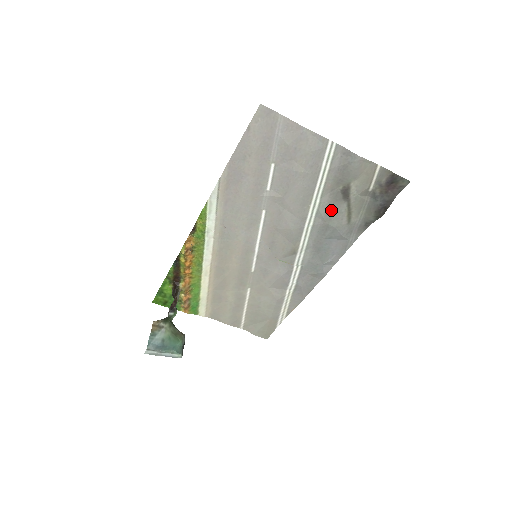
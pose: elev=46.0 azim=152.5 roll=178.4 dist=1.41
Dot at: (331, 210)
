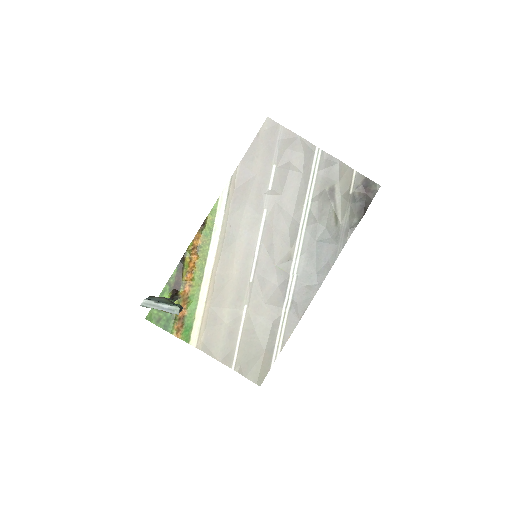
Dot at: (321, 210)
